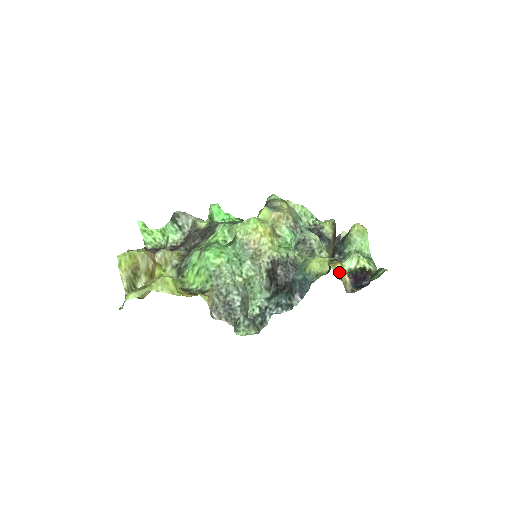
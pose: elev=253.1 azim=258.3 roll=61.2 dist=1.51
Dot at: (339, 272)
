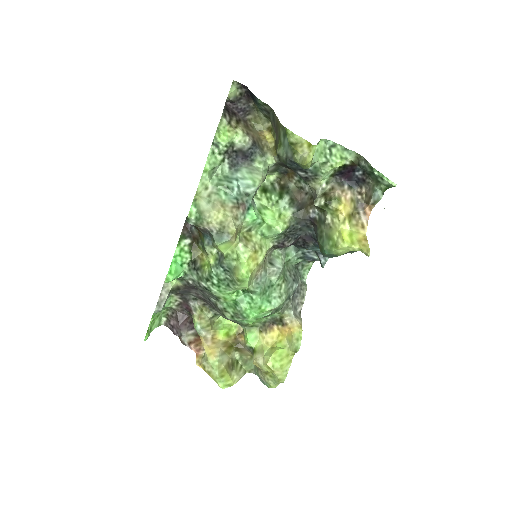
Dot at: (348, 213)
